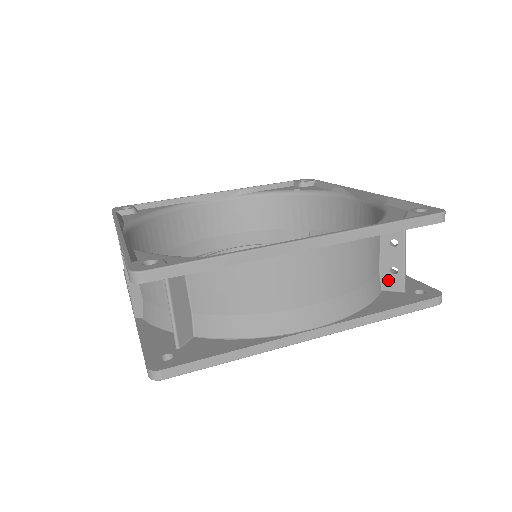
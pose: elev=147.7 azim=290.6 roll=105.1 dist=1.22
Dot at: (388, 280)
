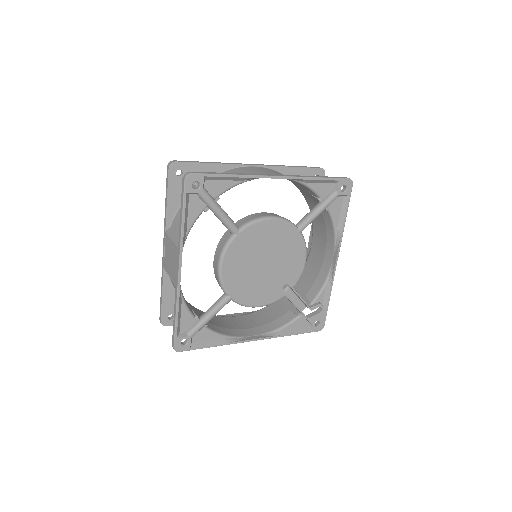
Dot at: occluded
